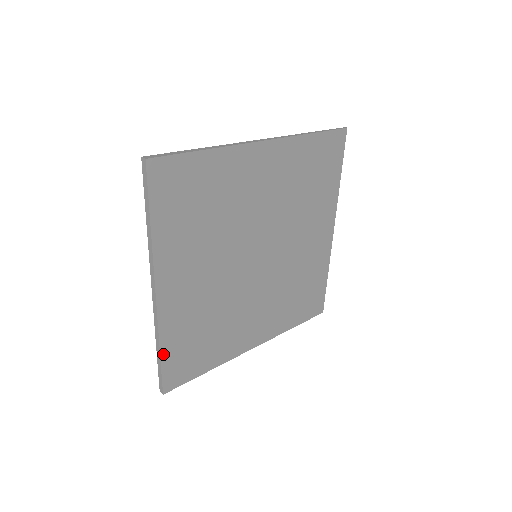
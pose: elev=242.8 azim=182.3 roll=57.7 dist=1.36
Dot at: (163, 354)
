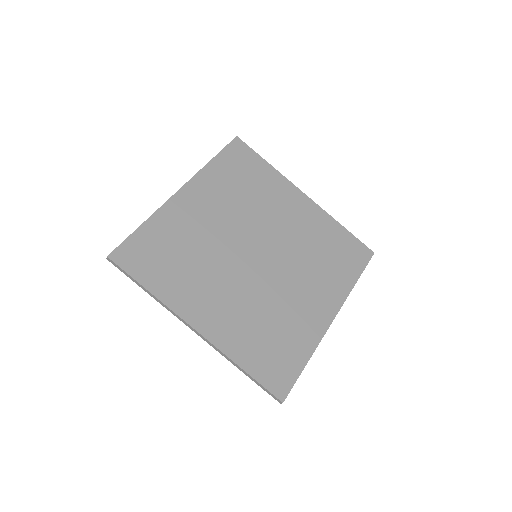
Dot at: (248, 370)
